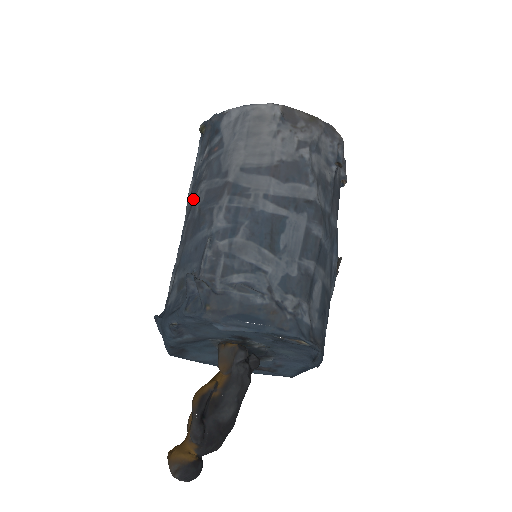
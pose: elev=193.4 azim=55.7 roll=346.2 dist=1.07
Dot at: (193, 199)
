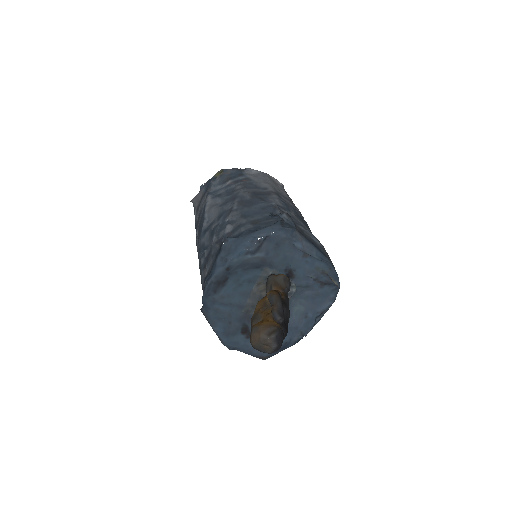
Dot at: (233, 195)
